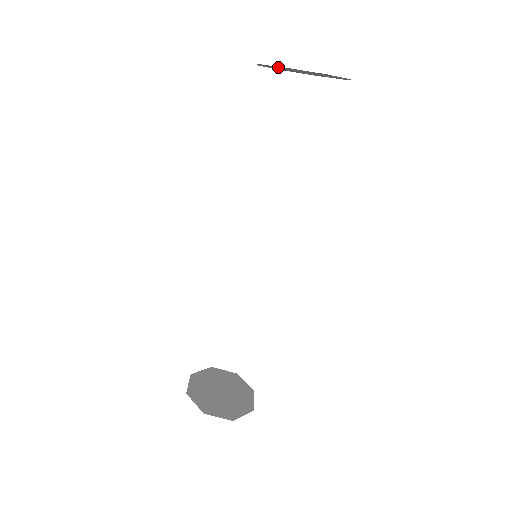
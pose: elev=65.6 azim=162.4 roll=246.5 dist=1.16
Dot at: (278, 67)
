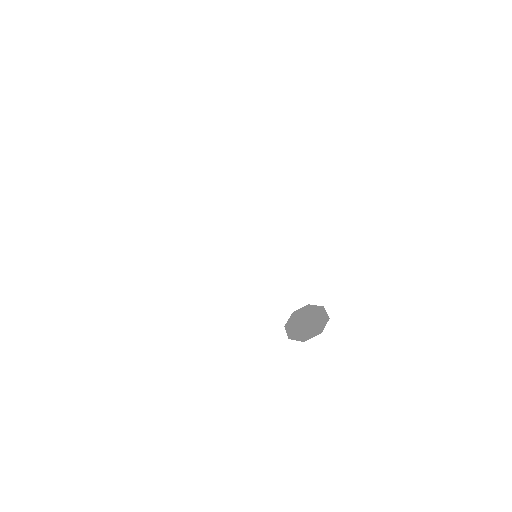
Dot at: occluded
